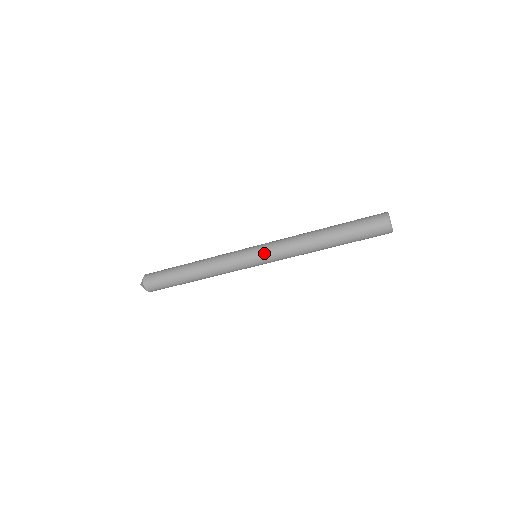
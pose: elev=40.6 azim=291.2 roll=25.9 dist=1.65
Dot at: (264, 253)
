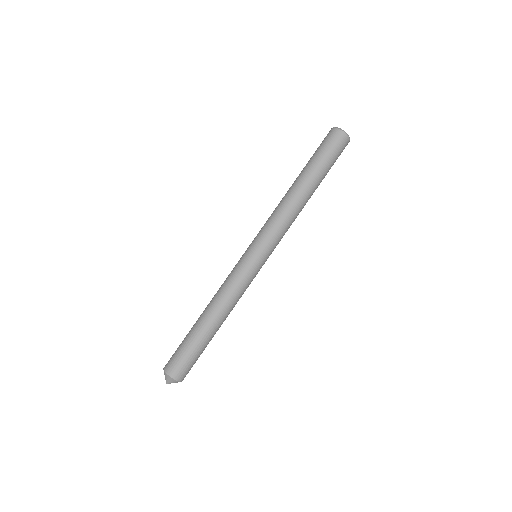
Dot at: (255, 239)
